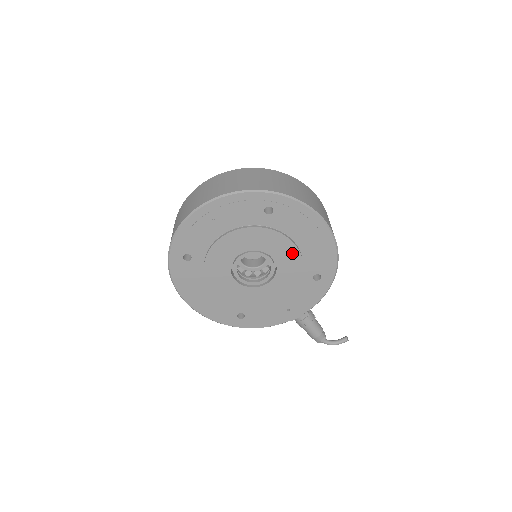
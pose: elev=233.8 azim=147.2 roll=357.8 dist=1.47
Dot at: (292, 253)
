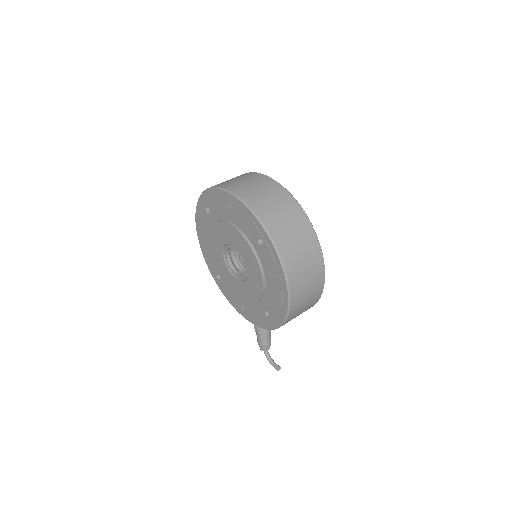
Dot at: (259, 282)
